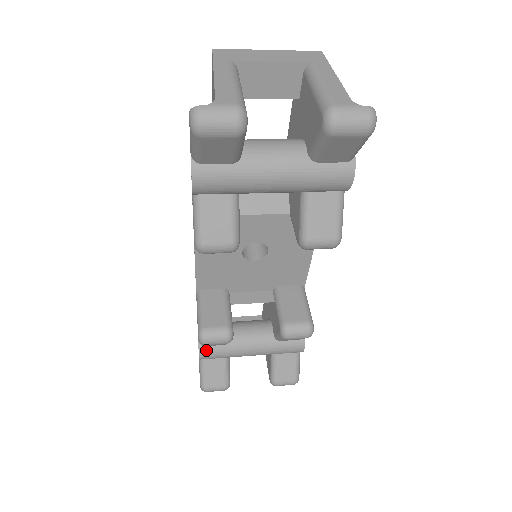
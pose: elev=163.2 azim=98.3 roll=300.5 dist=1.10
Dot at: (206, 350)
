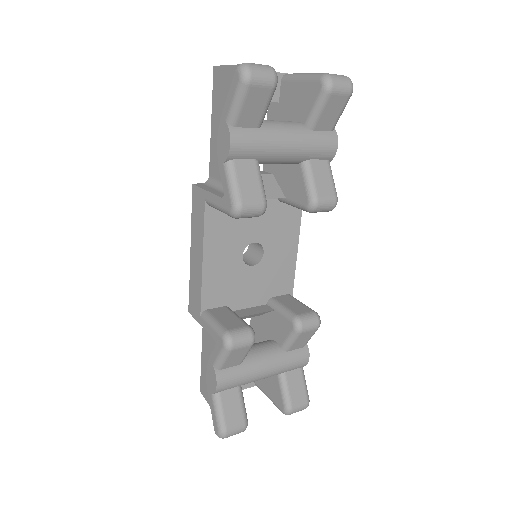
Dot at: (223, 374)
